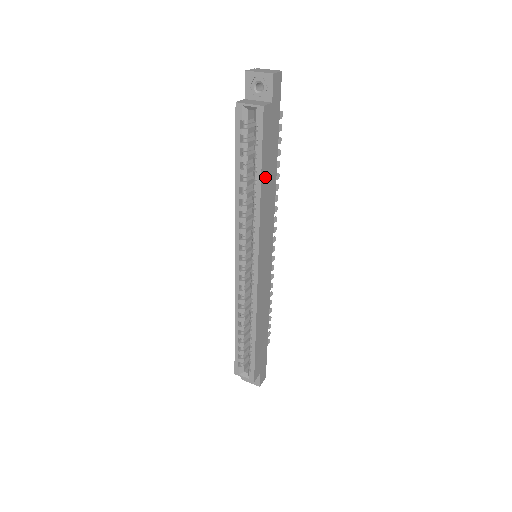
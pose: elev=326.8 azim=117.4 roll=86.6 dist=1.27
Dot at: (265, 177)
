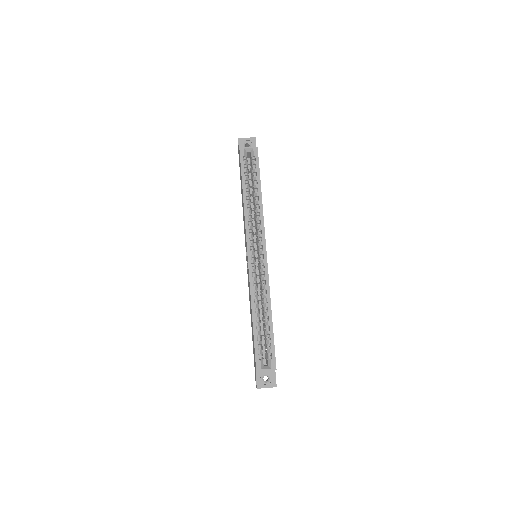
Dot at: occluded
